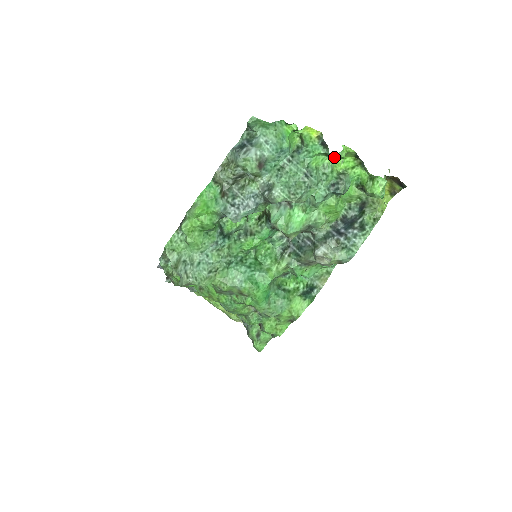
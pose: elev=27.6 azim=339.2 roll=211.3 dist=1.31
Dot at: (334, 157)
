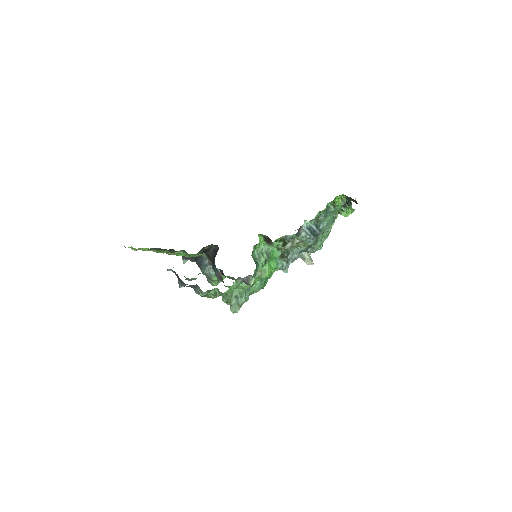
Dot at: occluded
